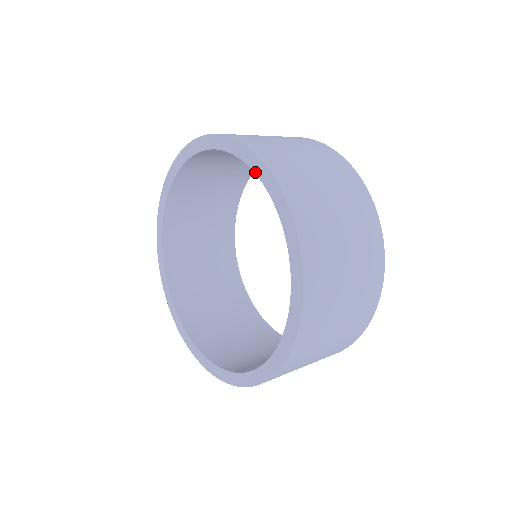
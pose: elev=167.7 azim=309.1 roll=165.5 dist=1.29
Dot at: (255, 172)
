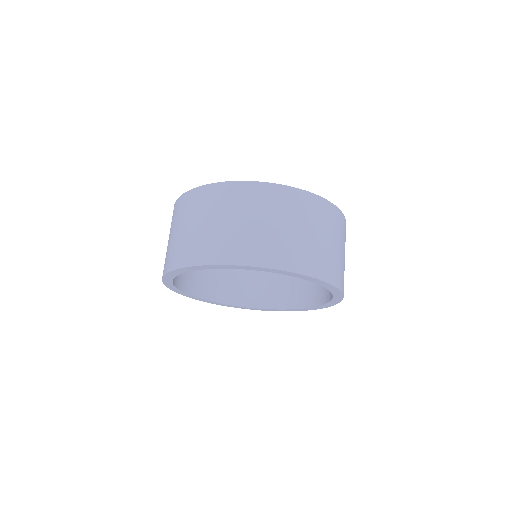
Dot at: occluded
